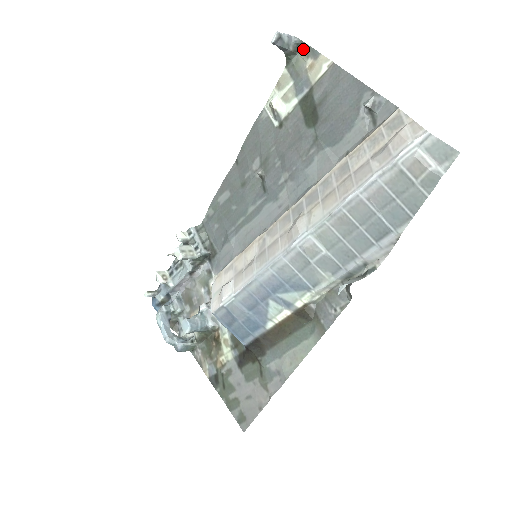
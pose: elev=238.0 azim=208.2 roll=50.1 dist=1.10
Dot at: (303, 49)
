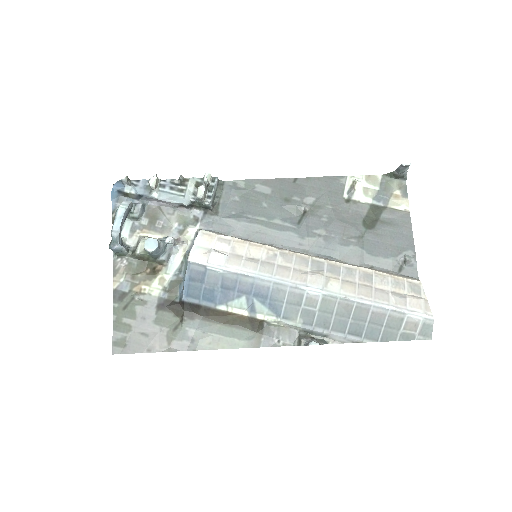
Dot at: (402, 181)
